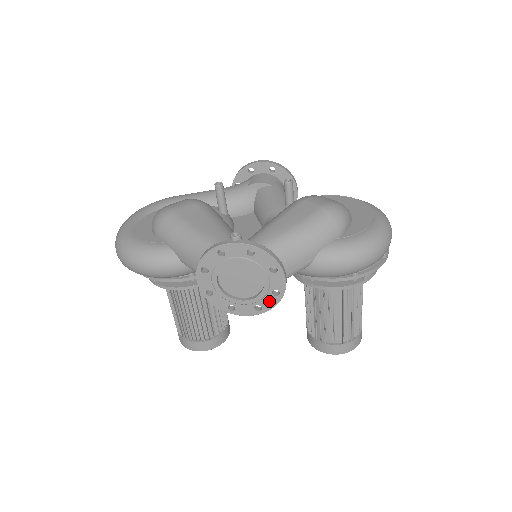
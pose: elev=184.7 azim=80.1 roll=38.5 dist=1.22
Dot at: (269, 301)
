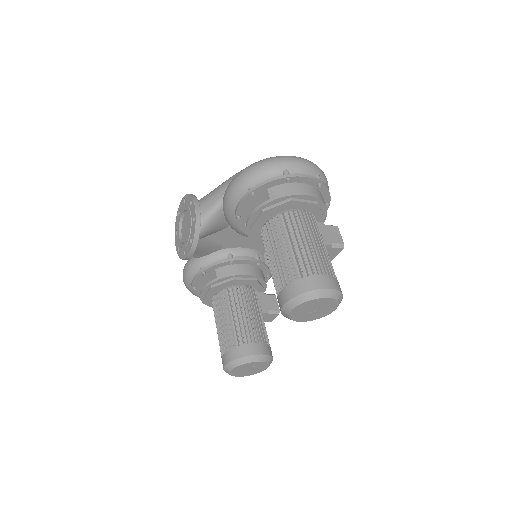
Dot at: (193, 230)
